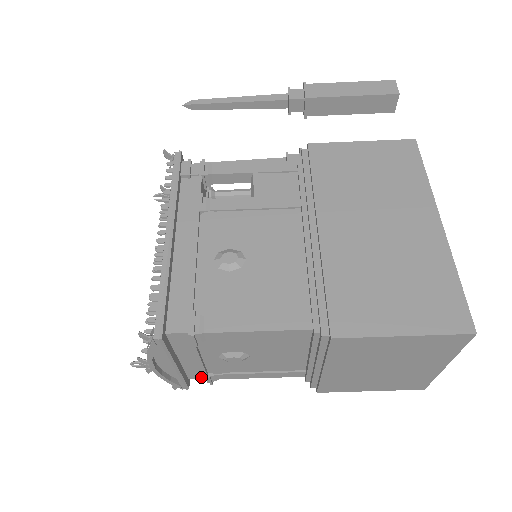
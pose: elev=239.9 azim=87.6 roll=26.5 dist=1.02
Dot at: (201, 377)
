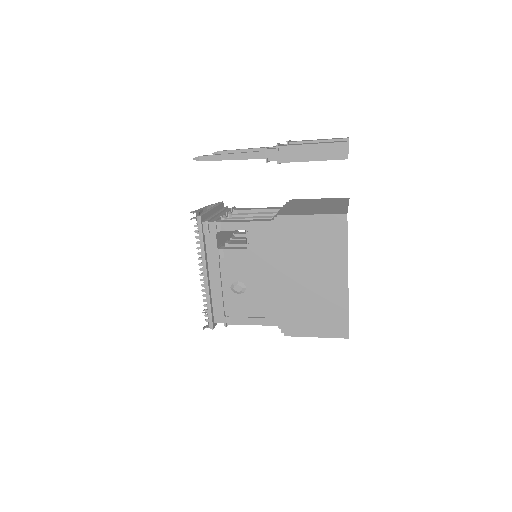
Dot at: occluded
